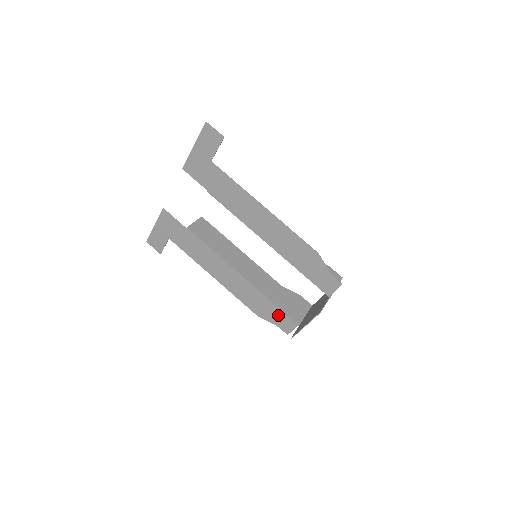
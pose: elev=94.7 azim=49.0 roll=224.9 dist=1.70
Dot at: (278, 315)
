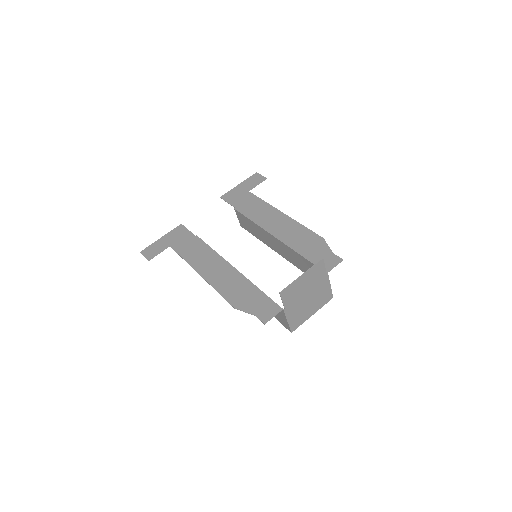
Dot at: (261, 302)
